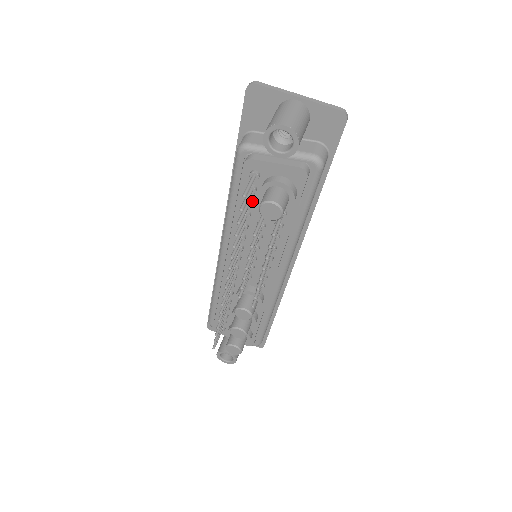
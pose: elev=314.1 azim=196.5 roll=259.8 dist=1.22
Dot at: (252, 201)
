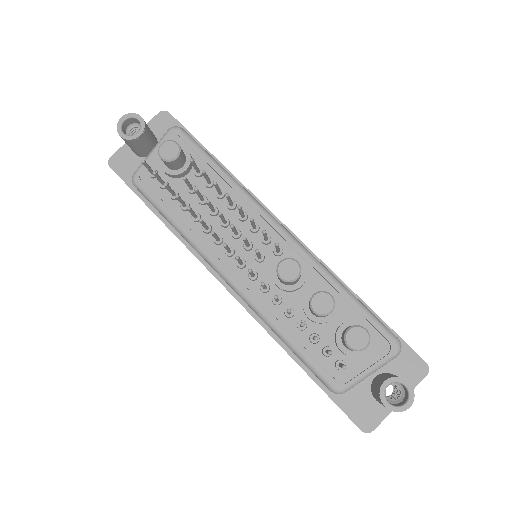
Dot at: (174, 191)
